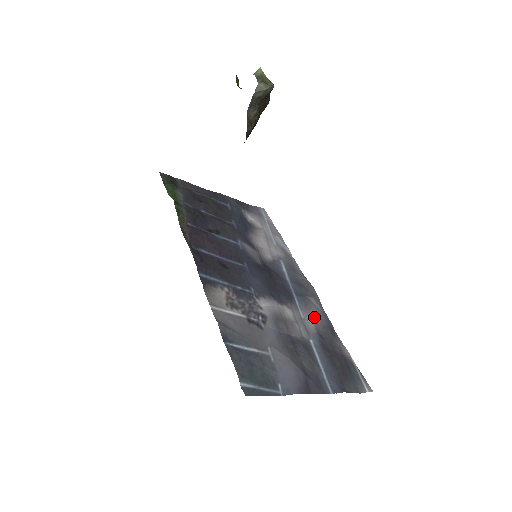
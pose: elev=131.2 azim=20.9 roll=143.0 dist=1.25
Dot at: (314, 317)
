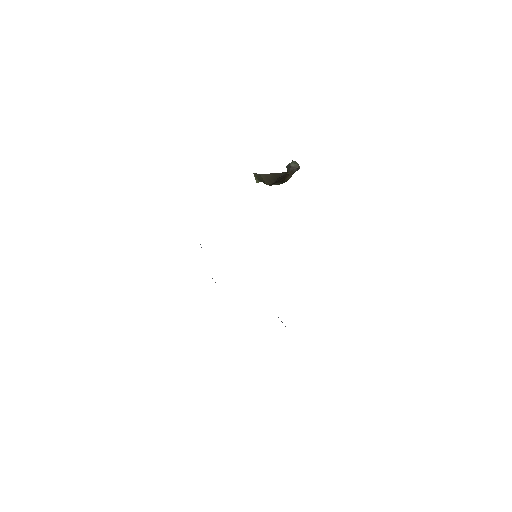
Dot at: occluded
